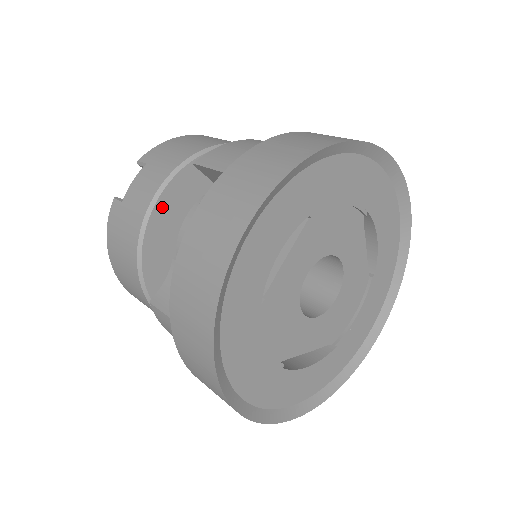
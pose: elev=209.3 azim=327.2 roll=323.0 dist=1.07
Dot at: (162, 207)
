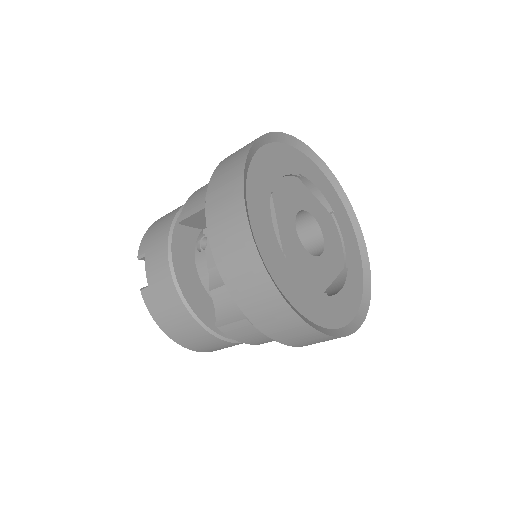
Dot at: (178, 266)
